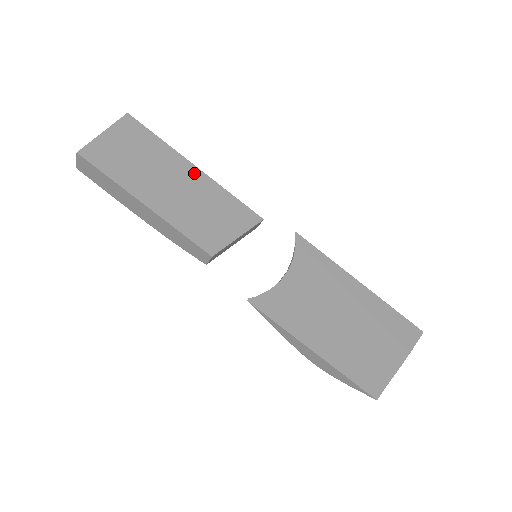
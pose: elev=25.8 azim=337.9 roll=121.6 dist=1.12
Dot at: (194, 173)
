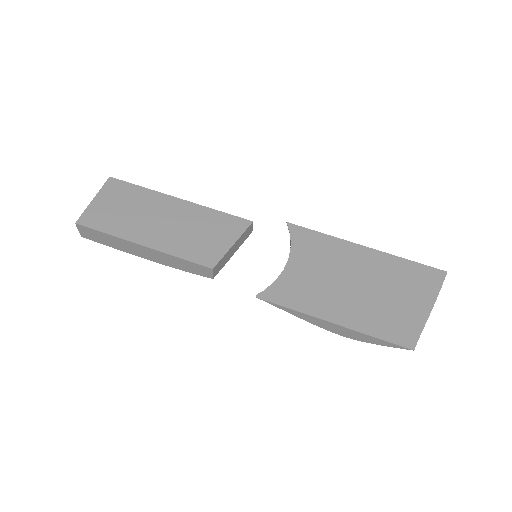
Dot at: (179, 204)
